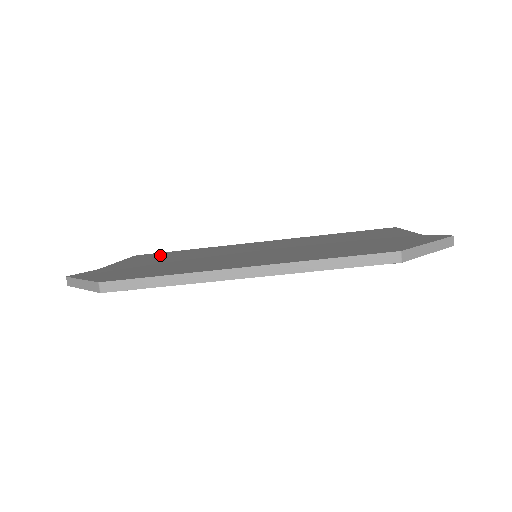
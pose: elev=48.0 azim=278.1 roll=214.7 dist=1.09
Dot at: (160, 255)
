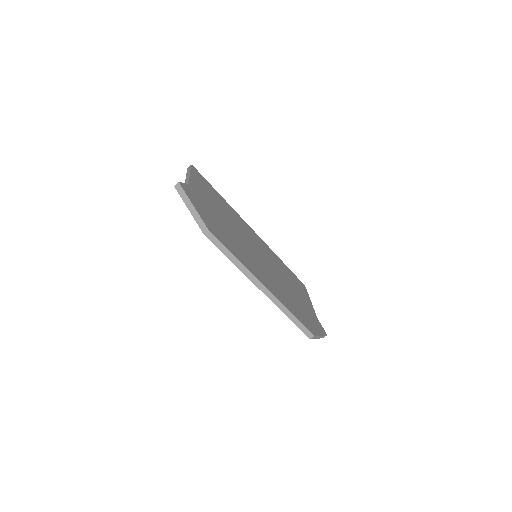
Dot at: (209, 189)
